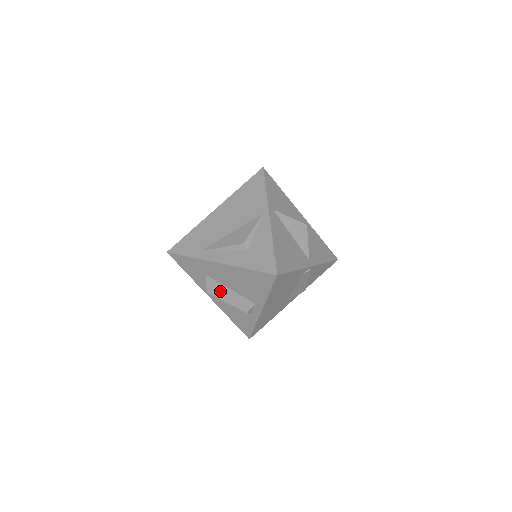
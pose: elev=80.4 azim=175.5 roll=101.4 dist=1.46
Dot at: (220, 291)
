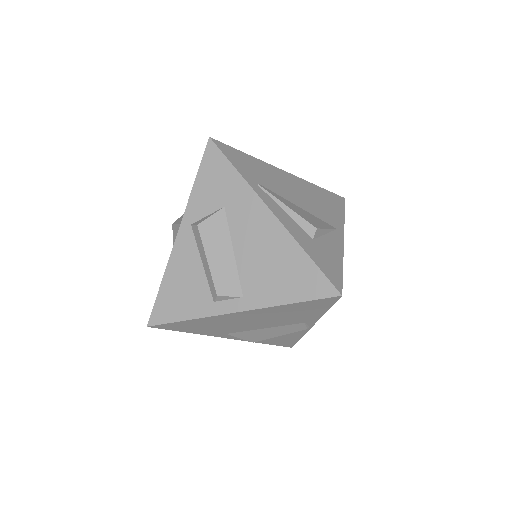
Dot at: (217, 240)
